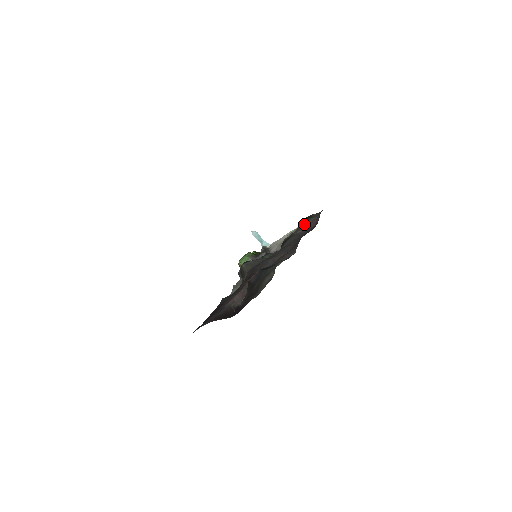
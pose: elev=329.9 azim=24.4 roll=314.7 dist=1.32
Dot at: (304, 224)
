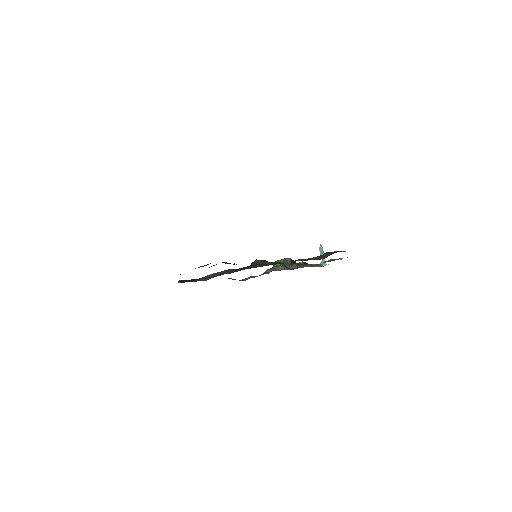
Dot at: (323, 254)
